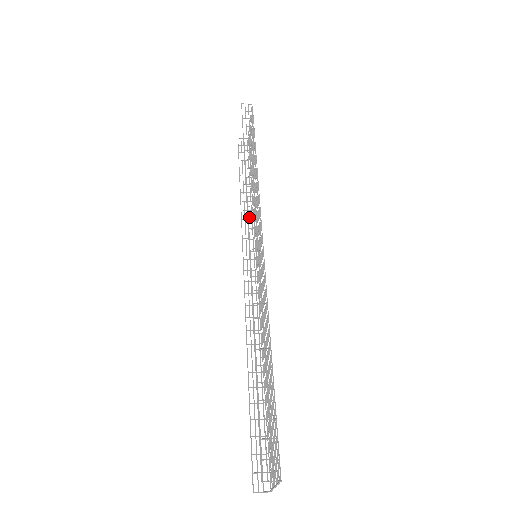
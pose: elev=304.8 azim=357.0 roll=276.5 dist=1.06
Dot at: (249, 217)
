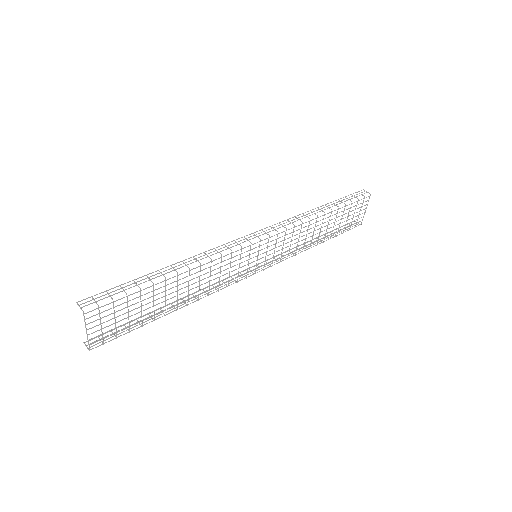
Dot at: (272, 227)
